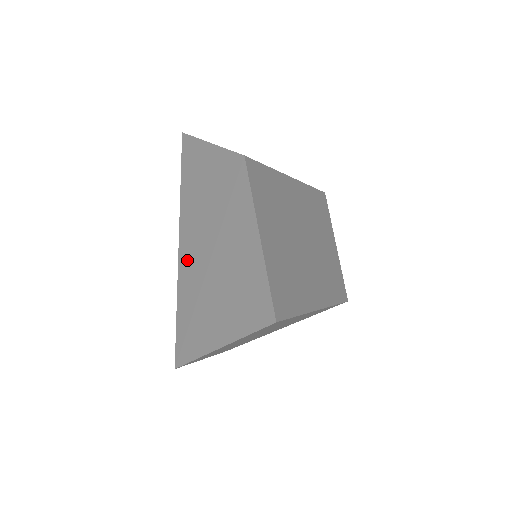
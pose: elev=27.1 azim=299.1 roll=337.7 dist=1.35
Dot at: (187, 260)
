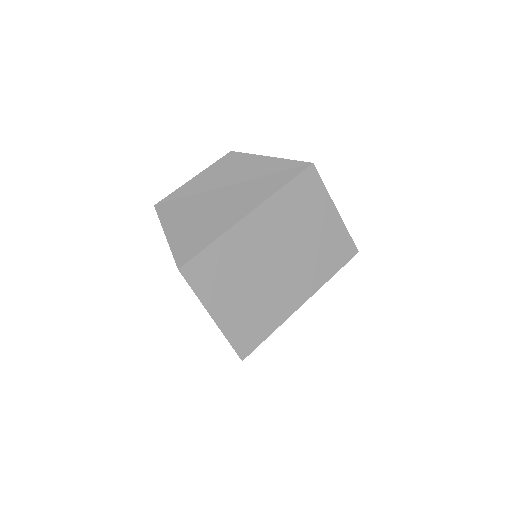
Dot at: occluded
